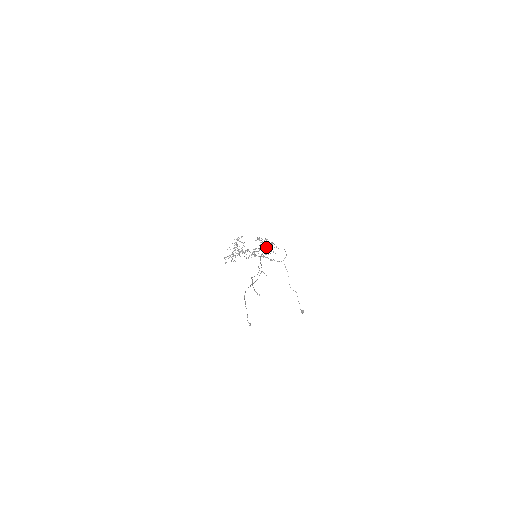
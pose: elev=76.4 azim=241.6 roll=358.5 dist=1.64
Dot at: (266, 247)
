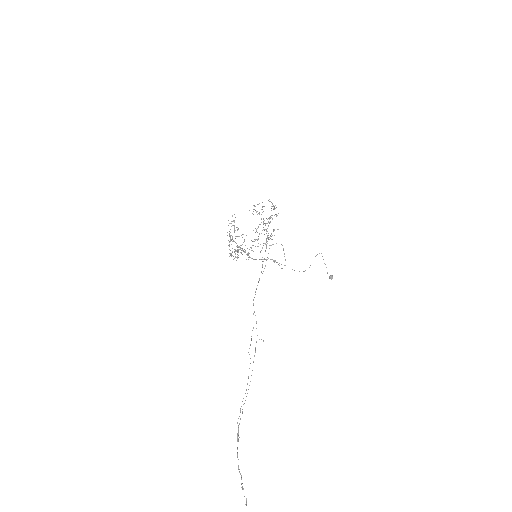
Dot at: occluded
